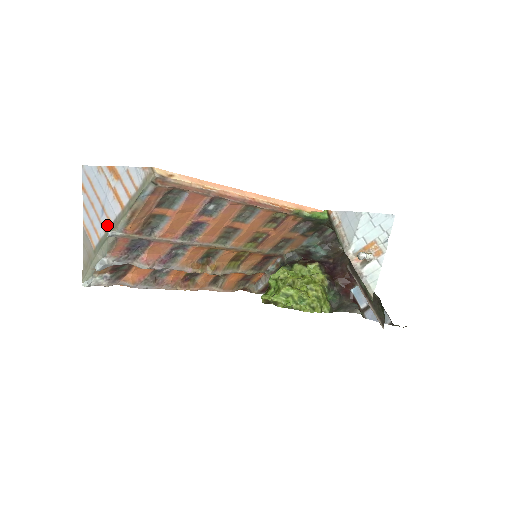
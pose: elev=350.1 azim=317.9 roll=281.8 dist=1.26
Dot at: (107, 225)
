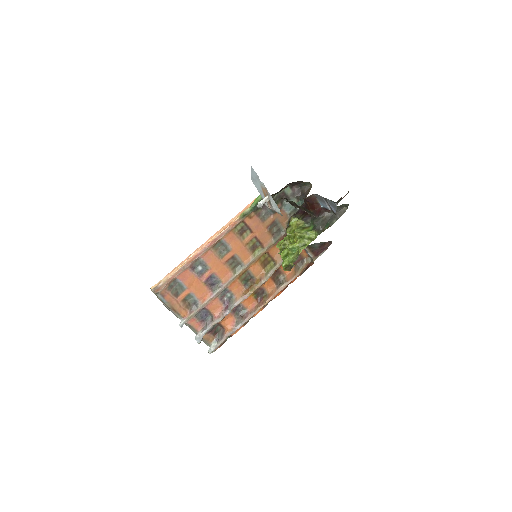
Dot at: occluded
